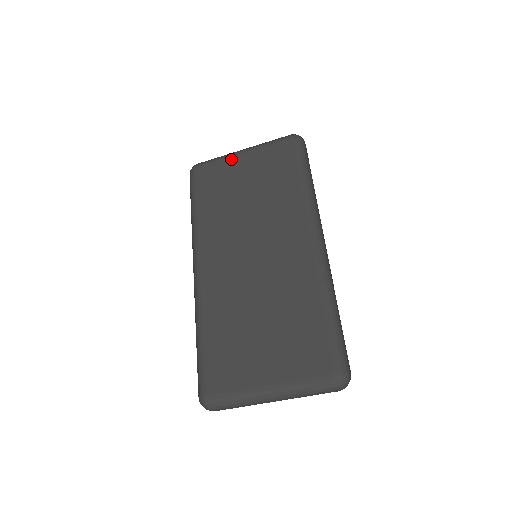
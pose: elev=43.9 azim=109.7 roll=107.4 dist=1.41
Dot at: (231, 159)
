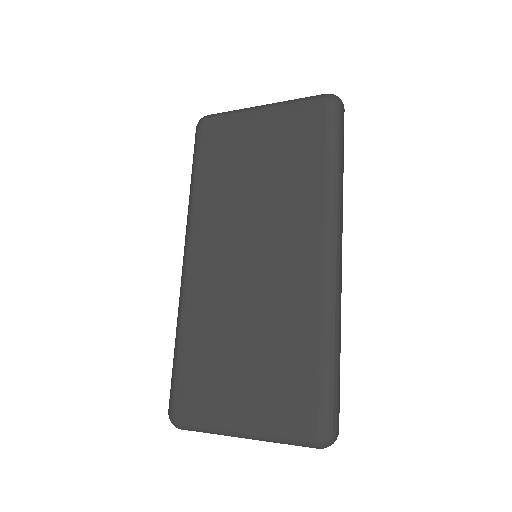
Dot at: (246, 118)
